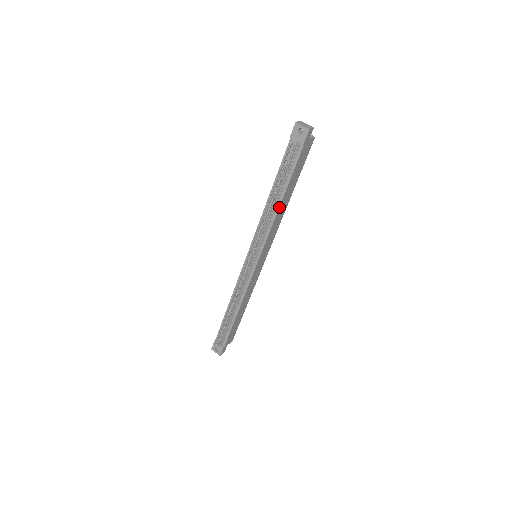
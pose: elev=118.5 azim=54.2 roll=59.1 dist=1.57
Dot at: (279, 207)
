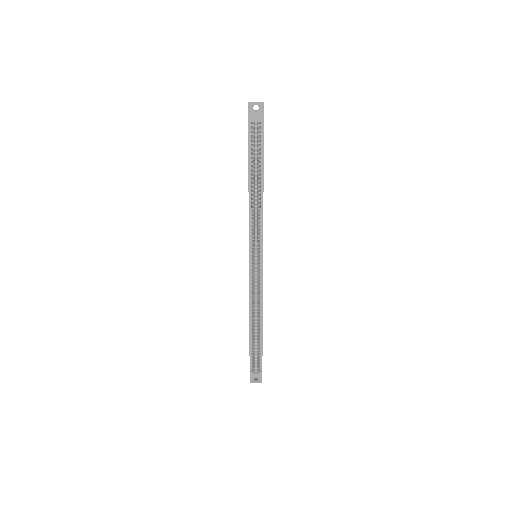
Dot at: occluded
